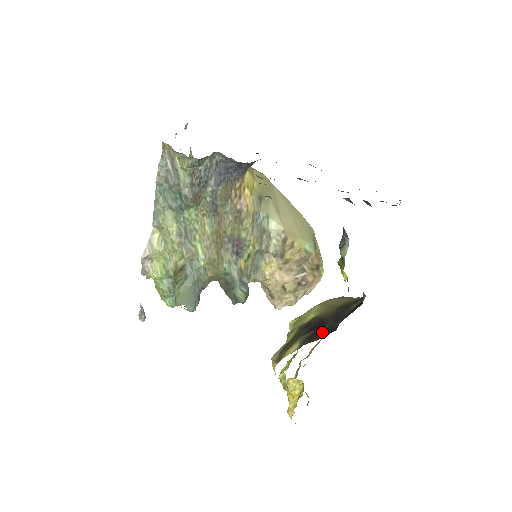
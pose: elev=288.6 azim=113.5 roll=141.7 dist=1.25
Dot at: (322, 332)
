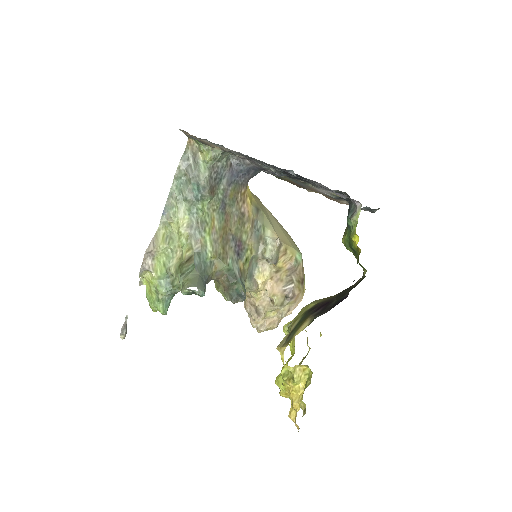
Dot at: (332, 305)
